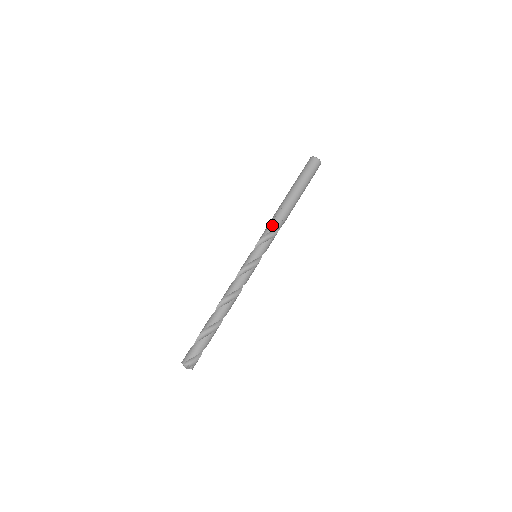
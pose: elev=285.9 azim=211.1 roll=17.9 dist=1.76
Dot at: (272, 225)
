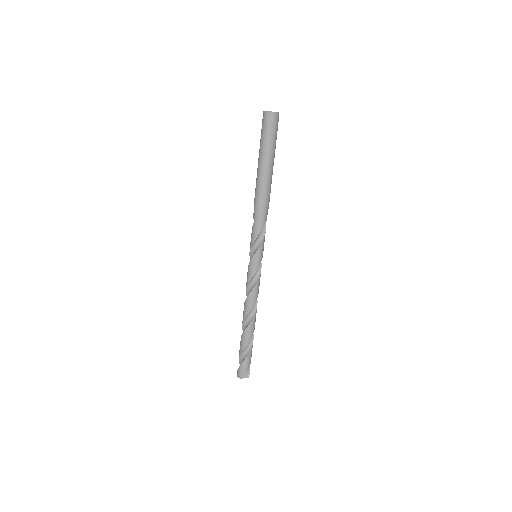
Dot at: (262, 221)
